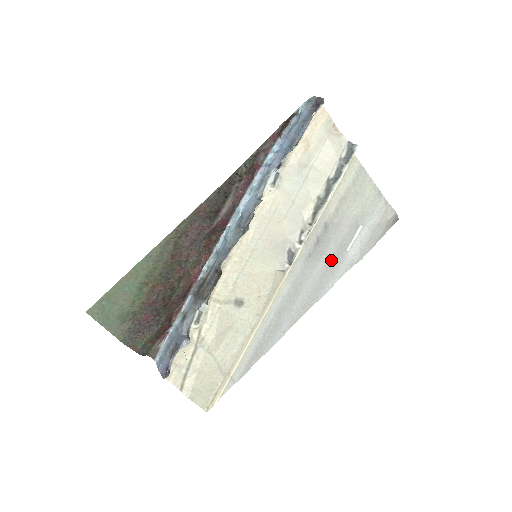
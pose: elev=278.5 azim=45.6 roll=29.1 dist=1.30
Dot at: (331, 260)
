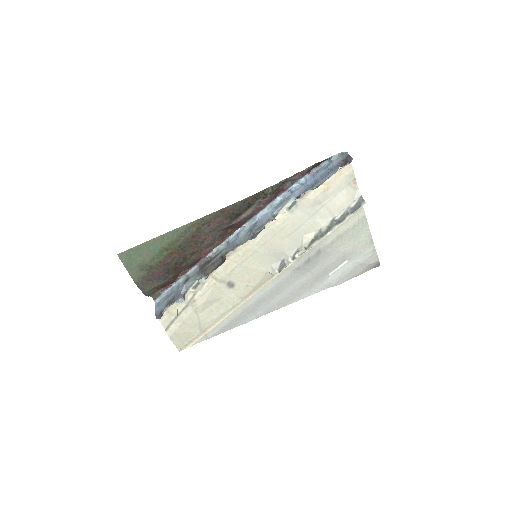
Dot at: (313, 278)
